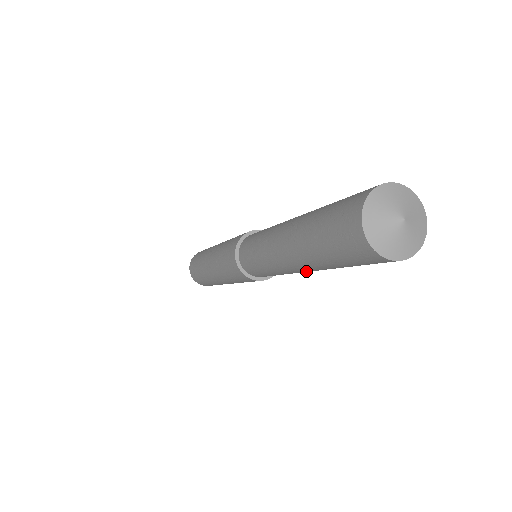
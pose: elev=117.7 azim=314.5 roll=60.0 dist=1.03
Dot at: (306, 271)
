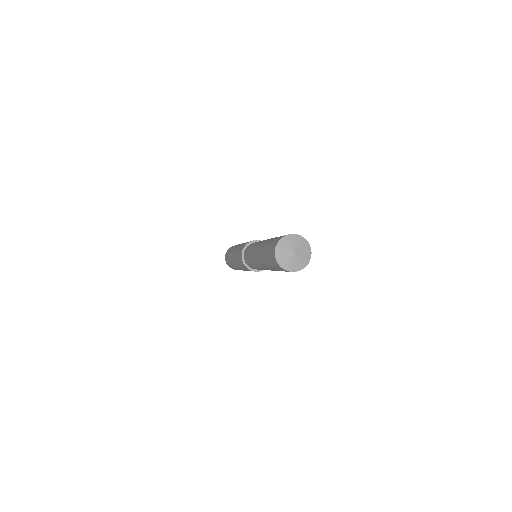
Dot at: (264, 268)
